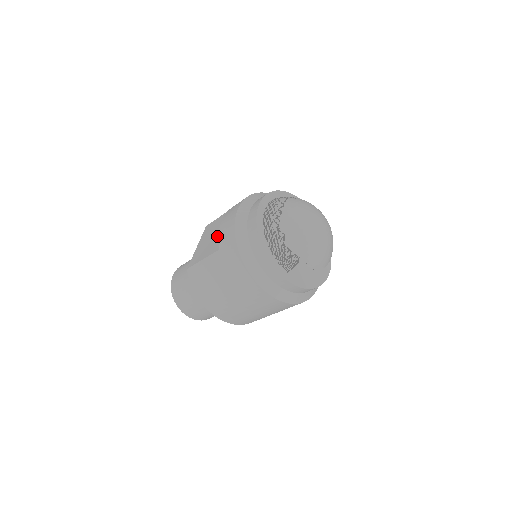
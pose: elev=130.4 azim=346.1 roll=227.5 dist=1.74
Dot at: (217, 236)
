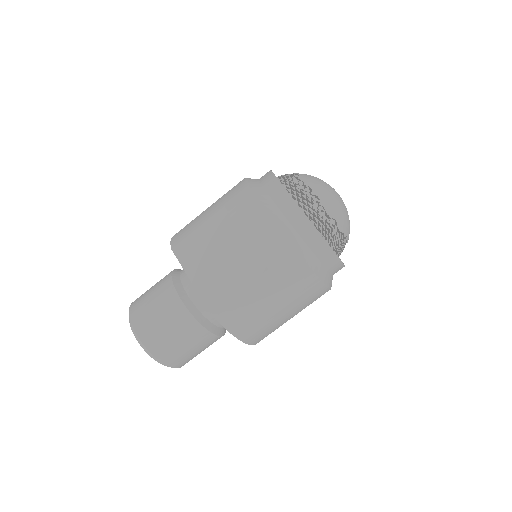
Dot at: (234, 255)
